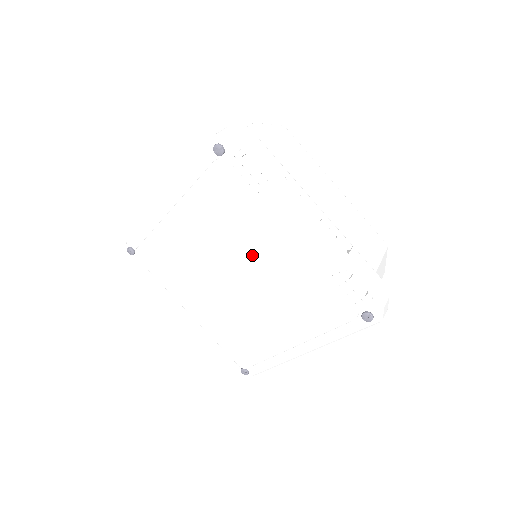
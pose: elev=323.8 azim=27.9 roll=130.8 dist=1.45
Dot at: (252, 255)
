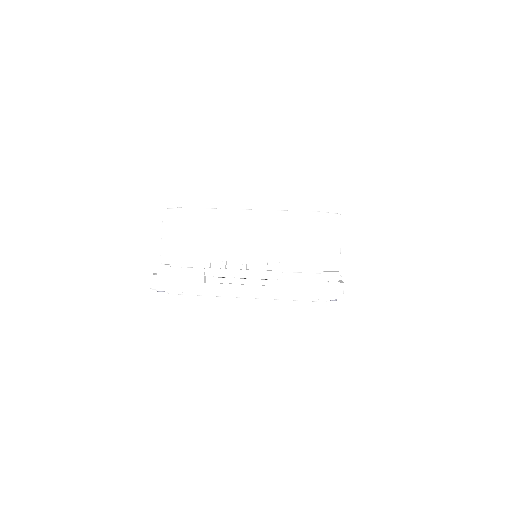
Dot at: occluded
